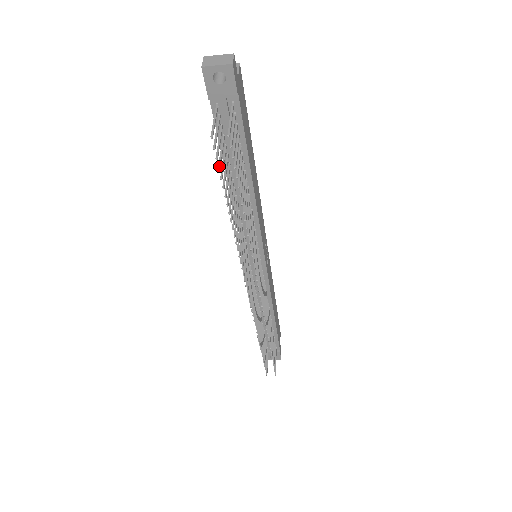
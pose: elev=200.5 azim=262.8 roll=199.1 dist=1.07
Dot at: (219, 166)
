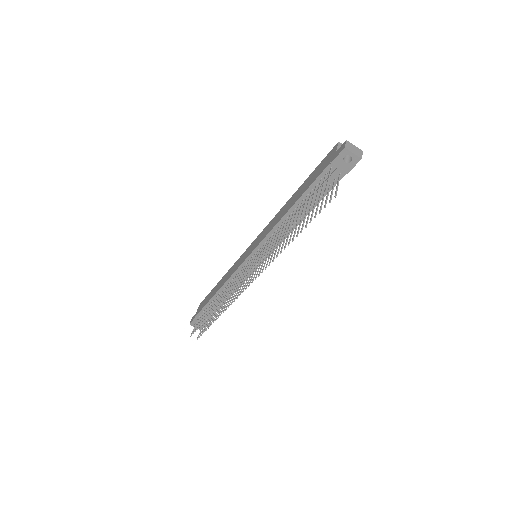
Dot at: occluded
